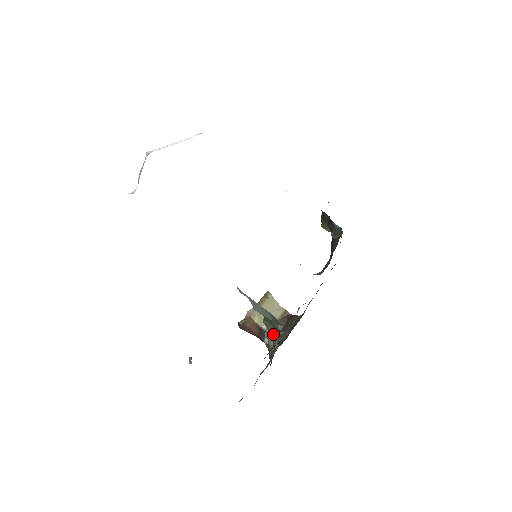
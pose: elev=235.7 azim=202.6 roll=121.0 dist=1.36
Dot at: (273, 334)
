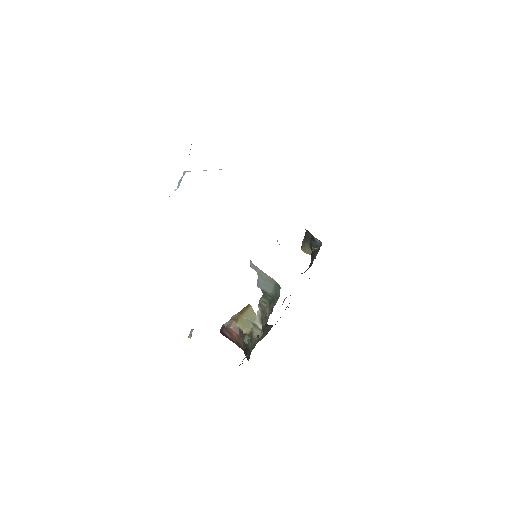
Dot at: (267, 310)
